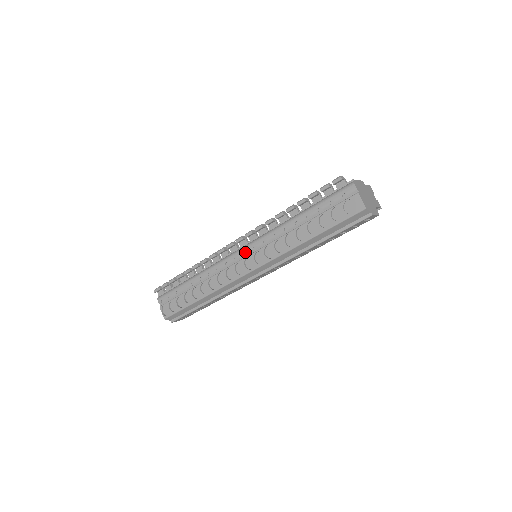
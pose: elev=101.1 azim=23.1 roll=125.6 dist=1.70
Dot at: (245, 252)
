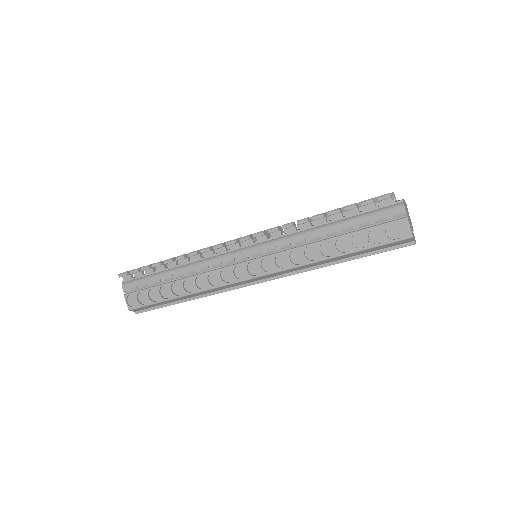
Dot at: (249, 254)
